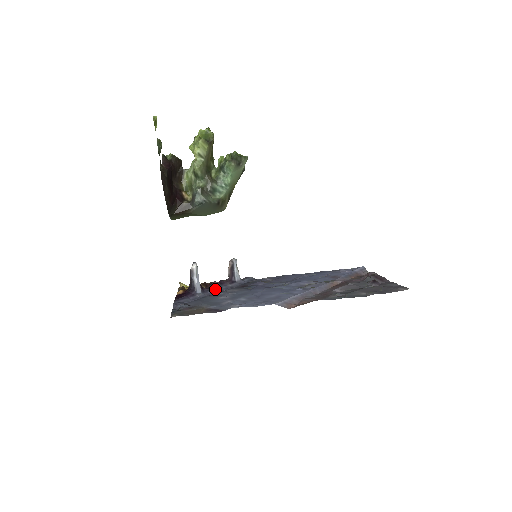
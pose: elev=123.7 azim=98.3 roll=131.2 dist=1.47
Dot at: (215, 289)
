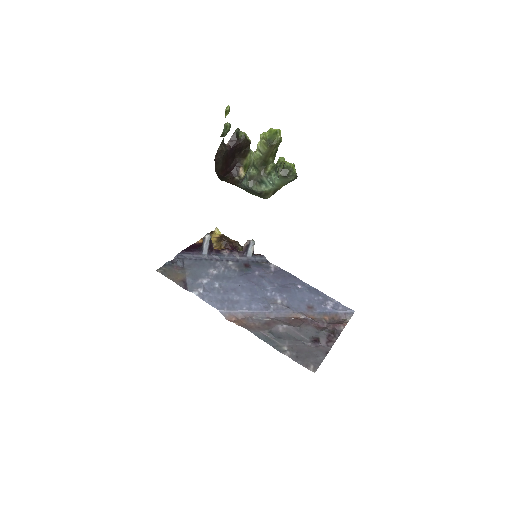
Dot at: (222, 256)
